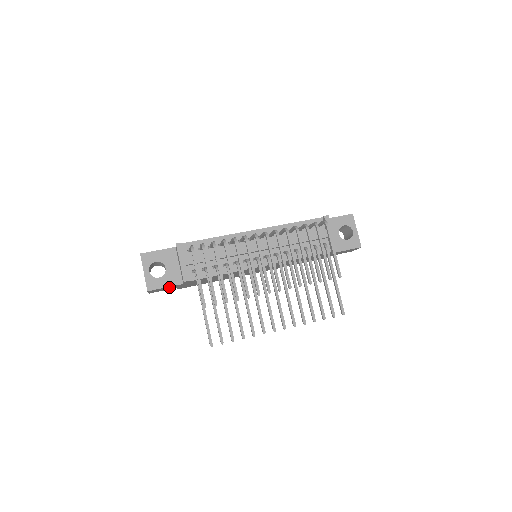
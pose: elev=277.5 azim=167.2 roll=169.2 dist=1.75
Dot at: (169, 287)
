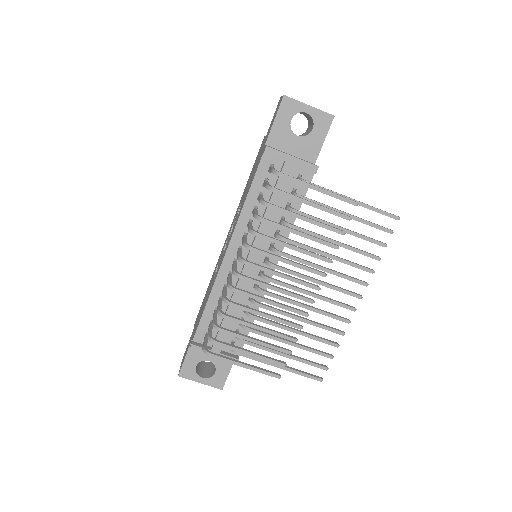
Dot at: occluded
